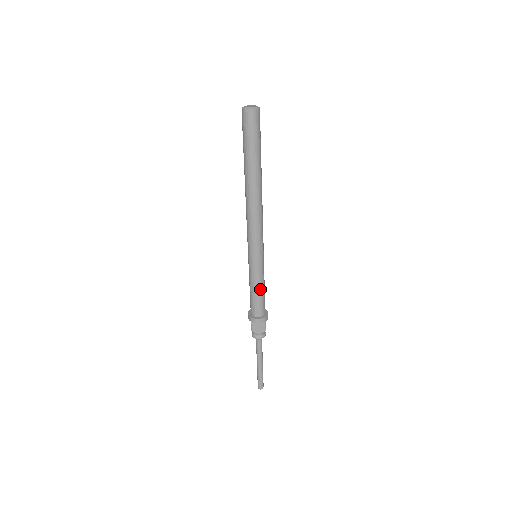
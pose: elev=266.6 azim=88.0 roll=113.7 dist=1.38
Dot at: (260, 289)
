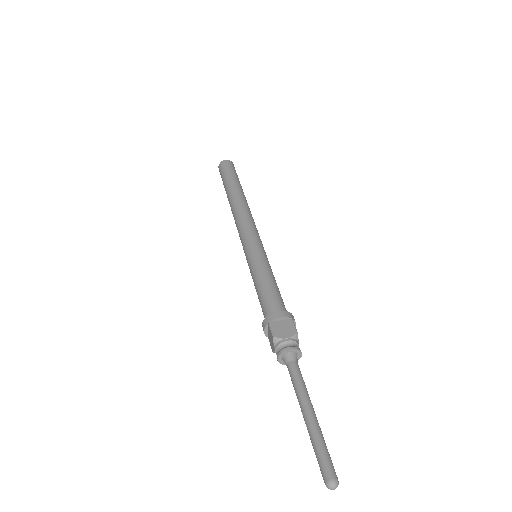
Dot at: (270, 279)
